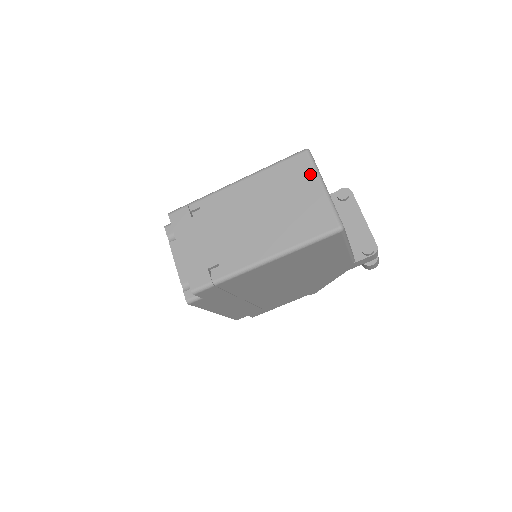
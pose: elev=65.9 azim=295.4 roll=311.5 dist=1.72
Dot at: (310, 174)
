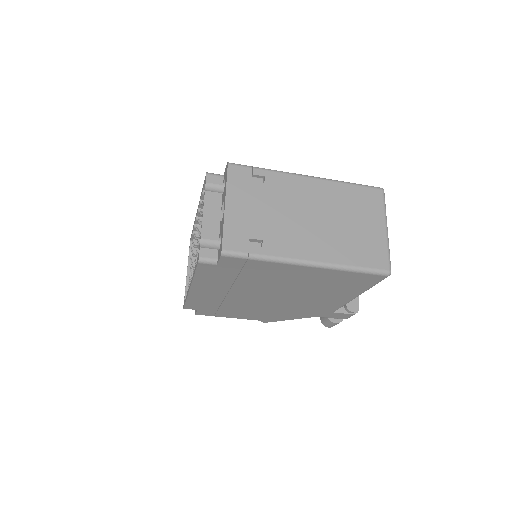
Dot at: (380, 211)
